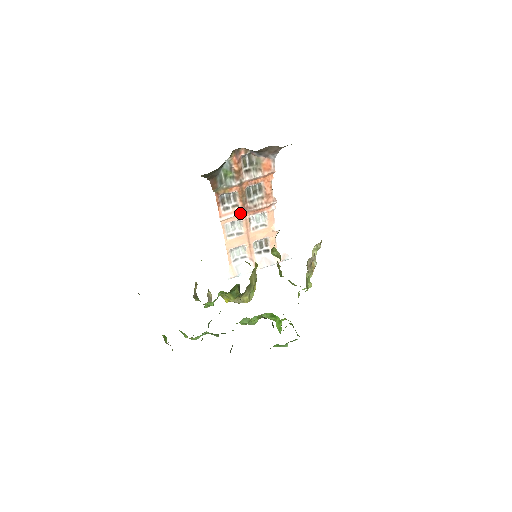
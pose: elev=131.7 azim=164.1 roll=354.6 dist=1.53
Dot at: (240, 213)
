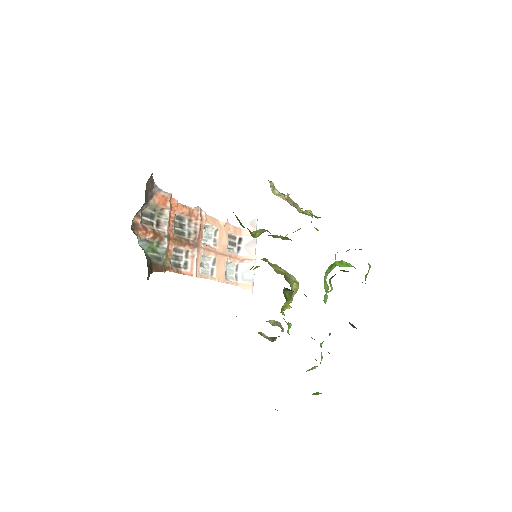
Dot at: (196, 252)
